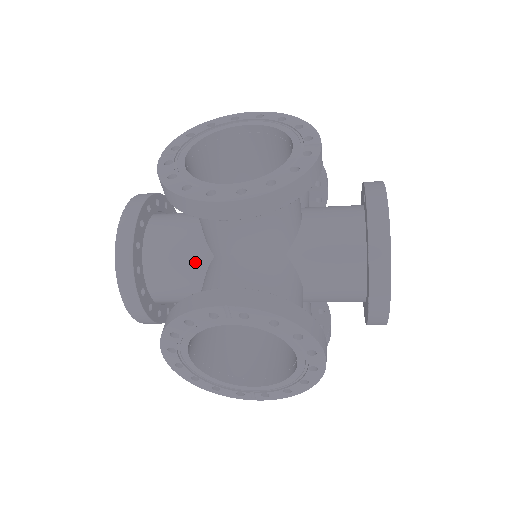
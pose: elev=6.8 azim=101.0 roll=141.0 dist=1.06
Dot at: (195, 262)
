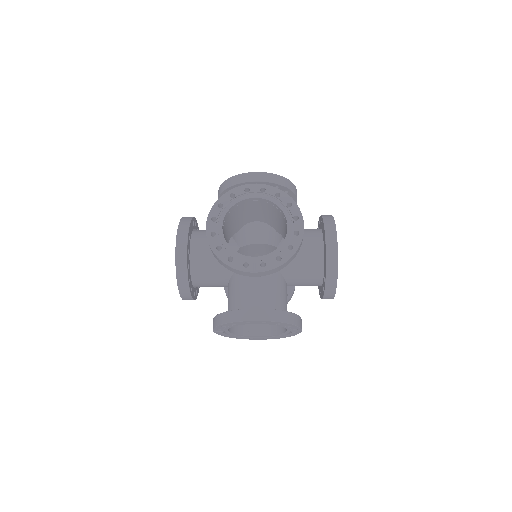
Dot at: occluded
